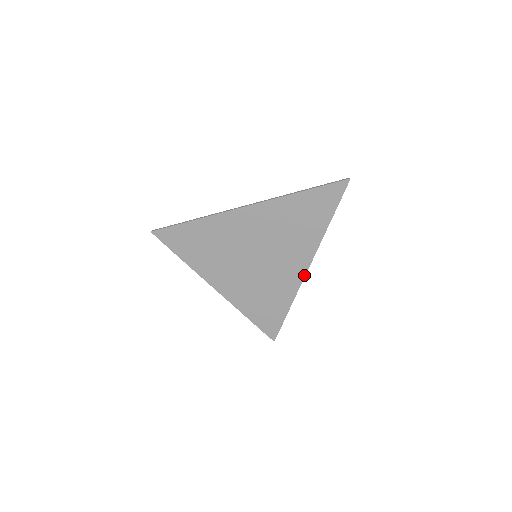
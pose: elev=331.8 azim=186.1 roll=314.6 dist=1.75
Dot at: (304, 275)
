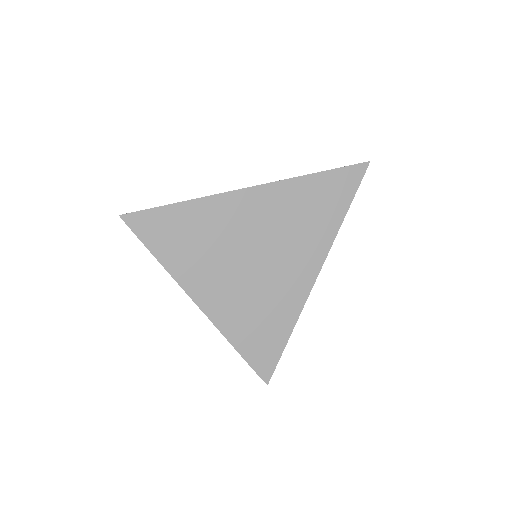
Dot at: (313, 283)
